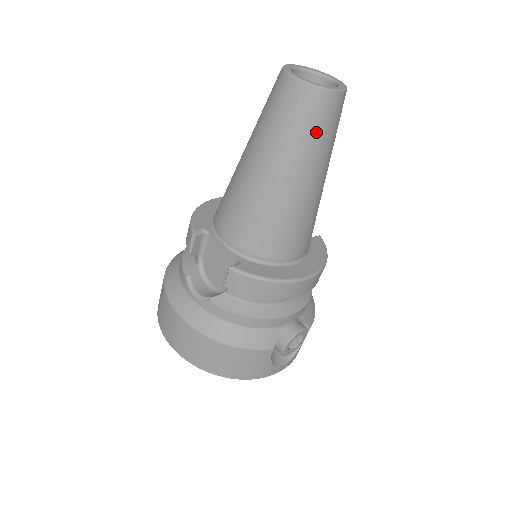
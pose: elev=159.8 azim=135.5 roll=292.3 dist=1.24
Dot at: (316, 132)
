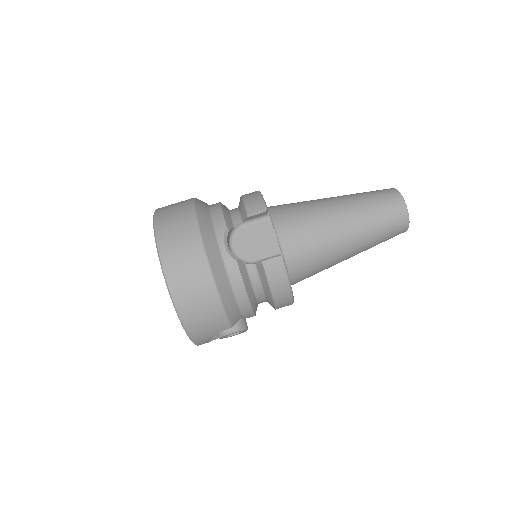
Dot at: (384, 236)
